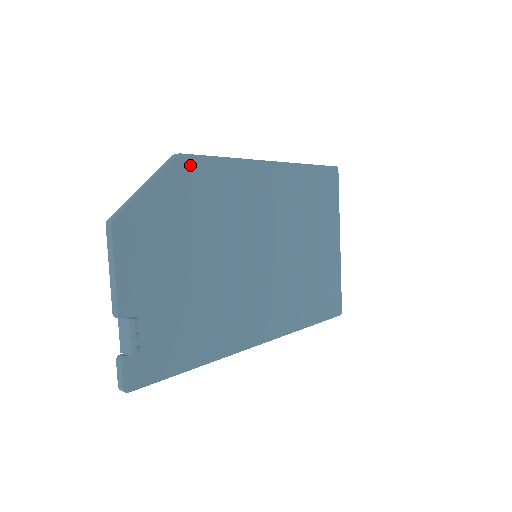
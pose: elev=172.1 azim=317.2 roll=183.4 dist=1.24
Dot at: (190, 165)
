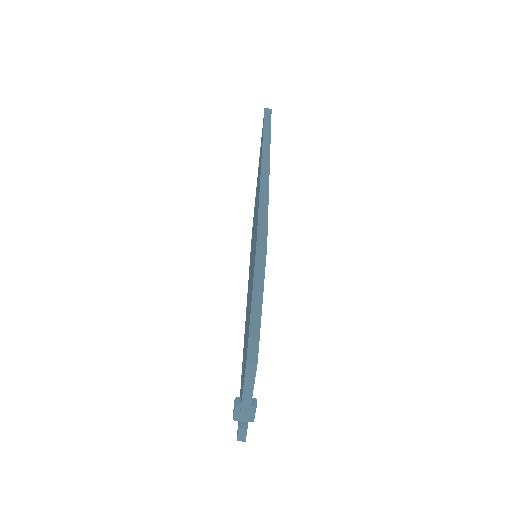
Dot at: occluded
